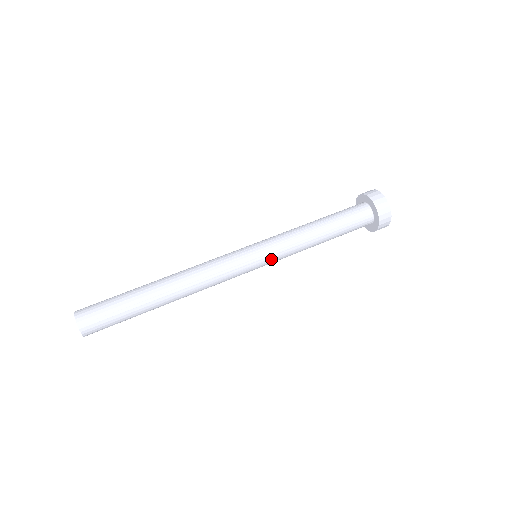
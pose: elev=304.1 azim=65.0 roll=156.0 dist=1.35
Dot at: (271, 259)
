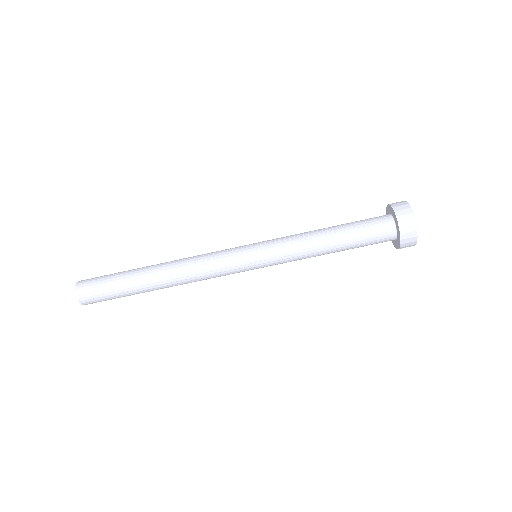
Dot at: occluded
